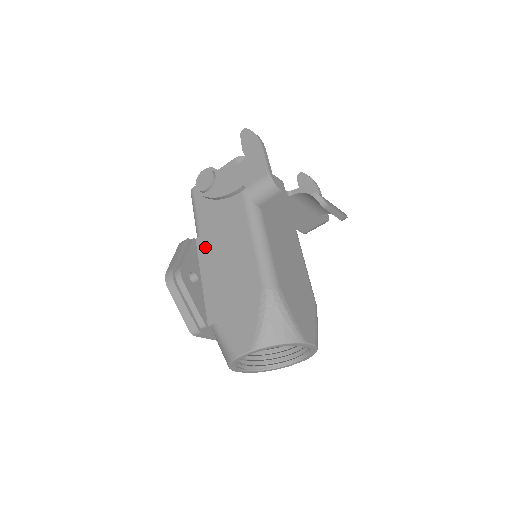
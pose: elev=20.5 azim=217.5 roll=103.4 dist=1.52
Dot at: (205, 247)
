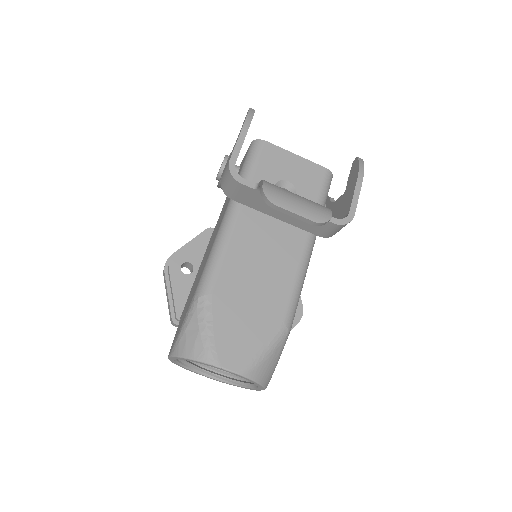
Dot at: occluded
